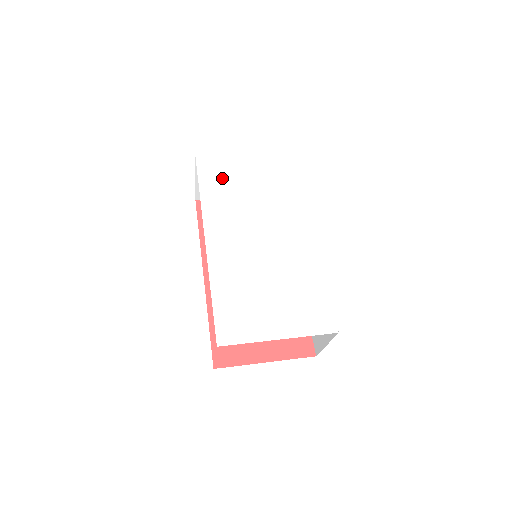
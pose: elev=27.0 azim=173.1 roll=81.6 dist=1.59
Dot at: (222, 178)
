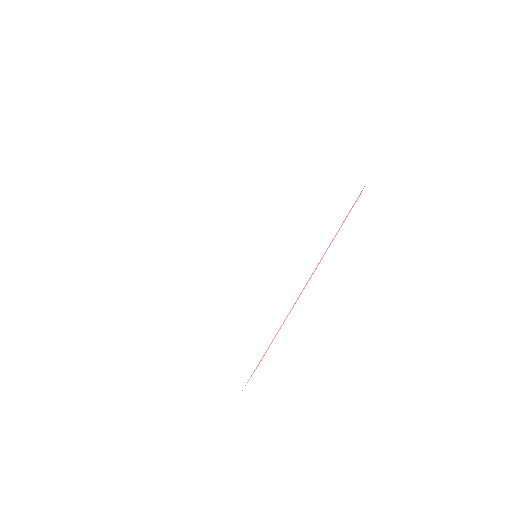
Dot at: (260, 166)
